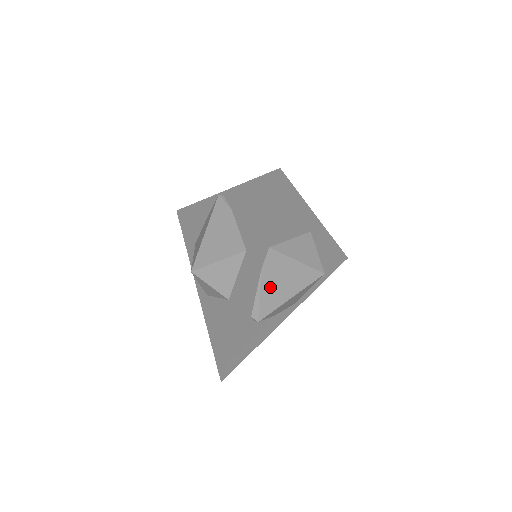
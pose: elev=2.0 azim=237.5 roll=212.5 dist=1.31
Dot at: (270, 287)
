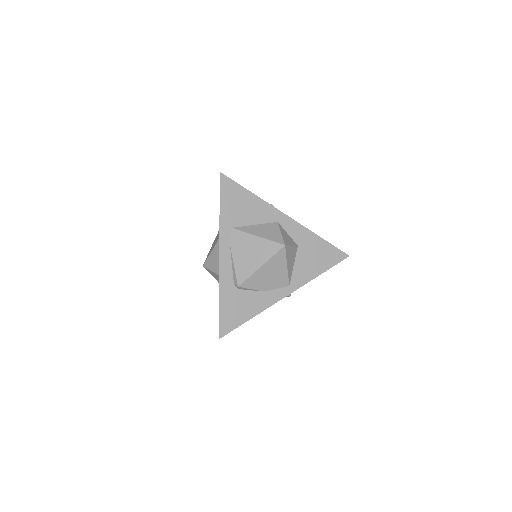
Dot at: (241, 258)
